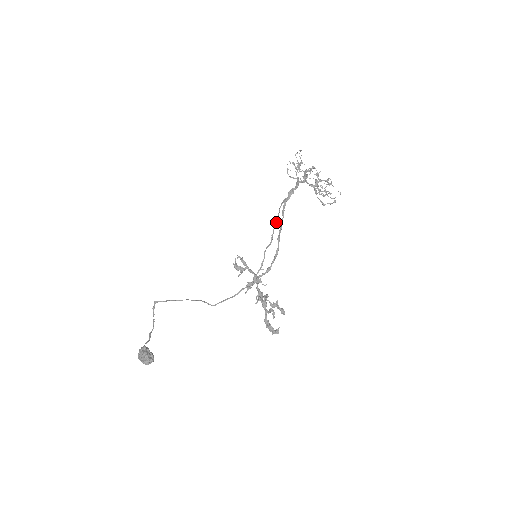
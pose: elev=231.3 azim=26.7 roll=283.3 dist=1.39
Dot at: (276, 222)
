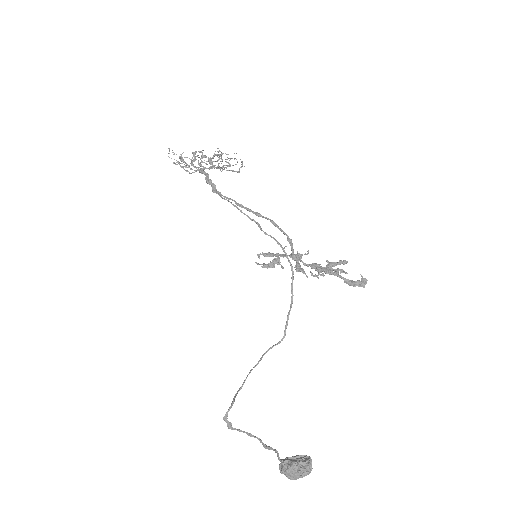
Dot at: (236, 207)
